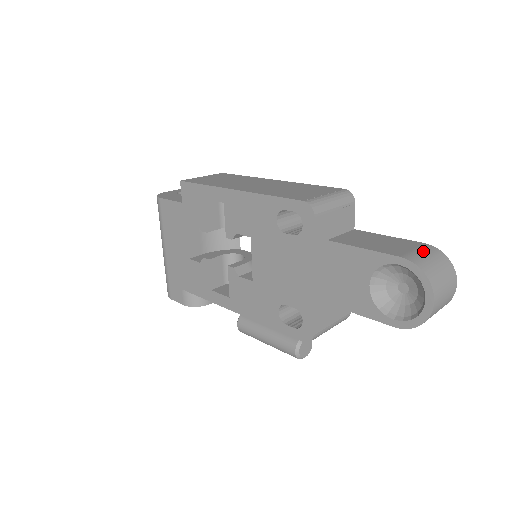
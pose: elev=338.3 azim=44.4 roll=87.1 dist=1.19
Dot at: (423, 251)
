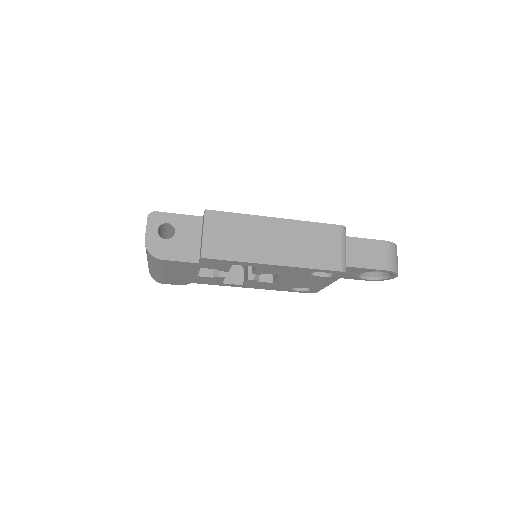
Dot at: (390, 253)
